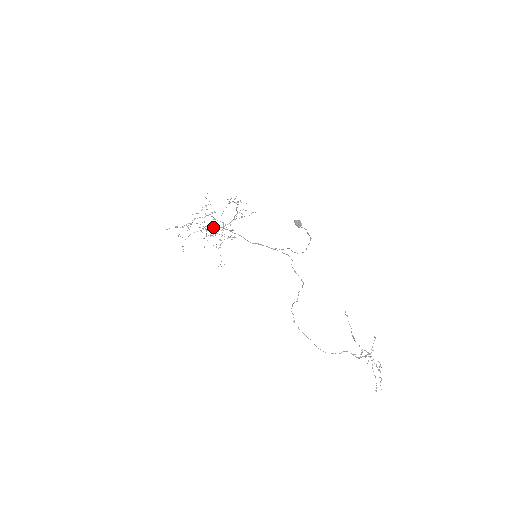
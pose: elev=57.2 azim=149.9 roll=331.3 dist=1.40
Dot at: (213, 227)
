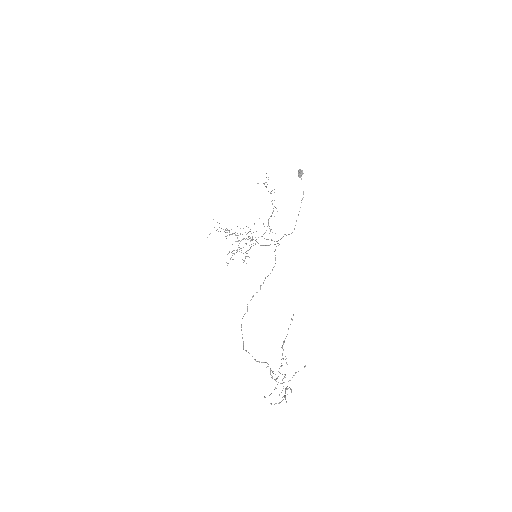
Dot at: (243, 253)
